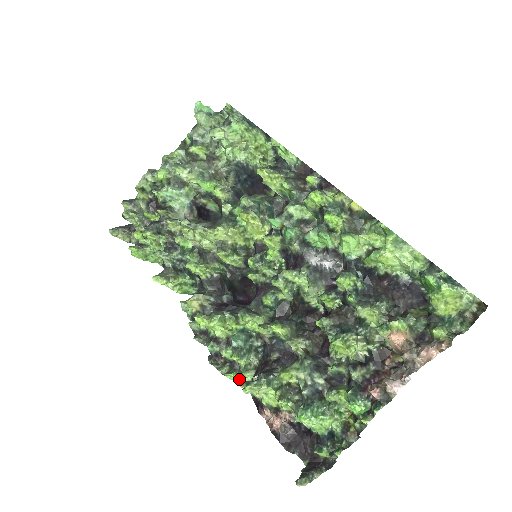
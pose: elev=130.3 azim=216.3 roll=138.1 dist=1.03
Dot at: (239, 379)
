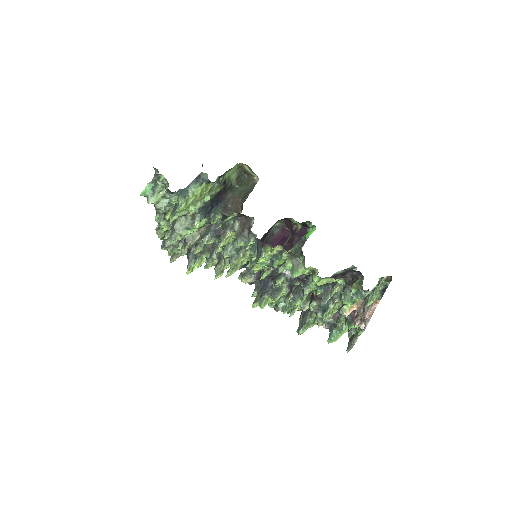
Dot at: (295, 311)
